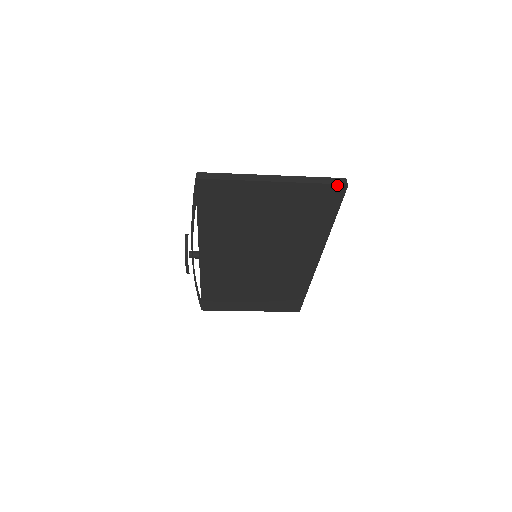
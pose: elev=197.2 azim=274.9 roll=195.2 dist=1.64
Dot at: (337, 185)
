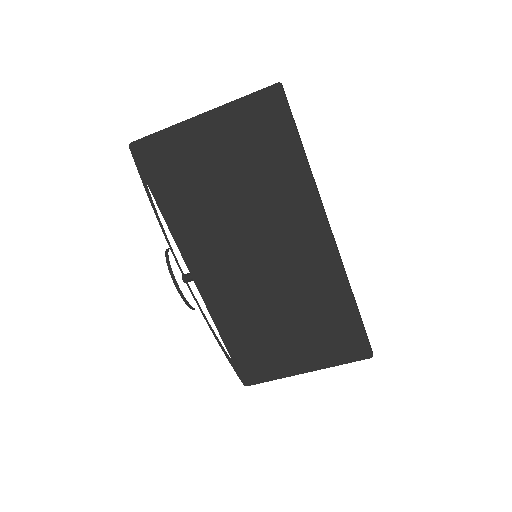
Dot at: (269, 89)
